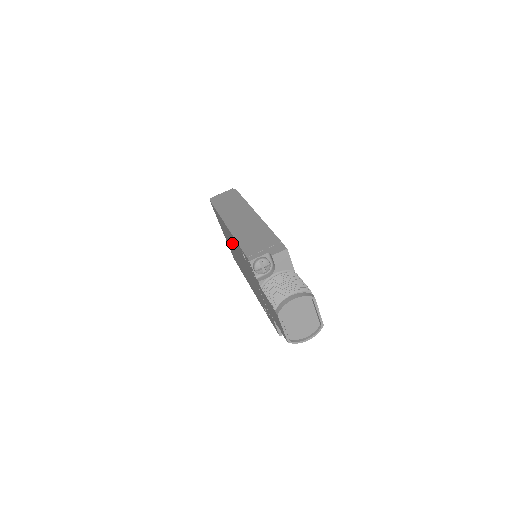
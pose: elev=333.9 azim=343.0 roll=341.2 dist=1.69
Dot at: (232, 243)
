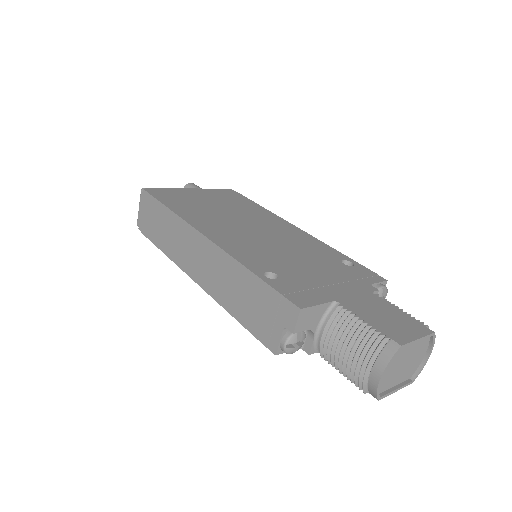
Dot at: occluded
